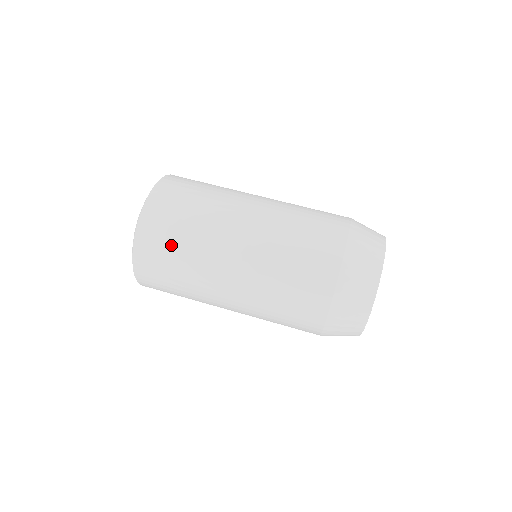
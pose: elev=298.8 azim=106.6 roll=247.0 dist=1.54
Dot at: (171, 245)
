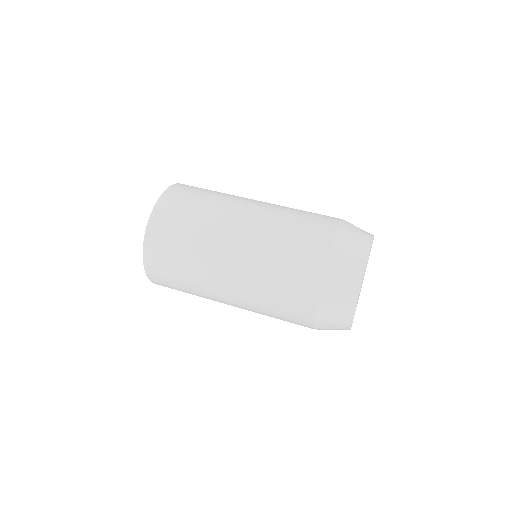
Dot at: (186, 212)
